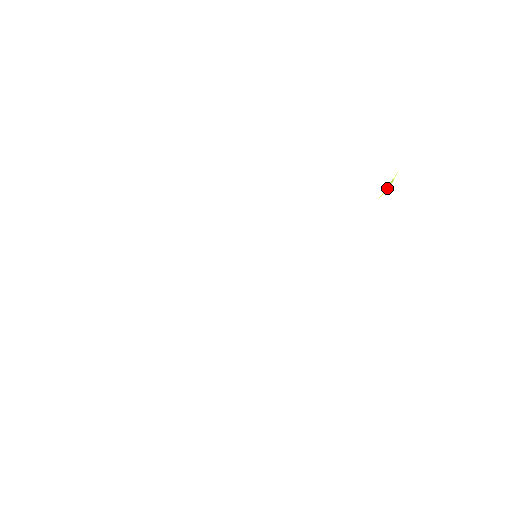
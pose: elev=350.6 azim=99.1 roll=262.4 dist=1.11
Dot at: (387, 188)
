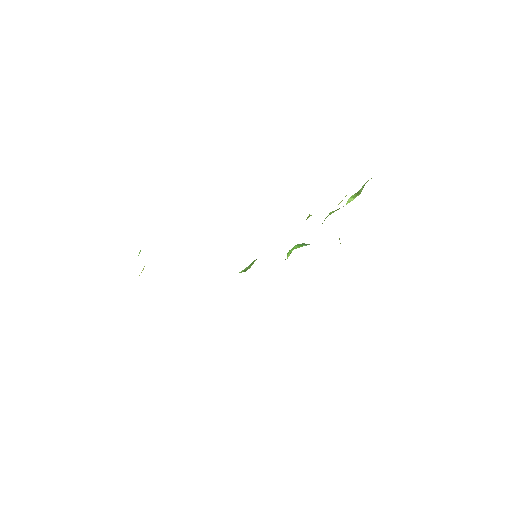
Dot at: (341, 201)
